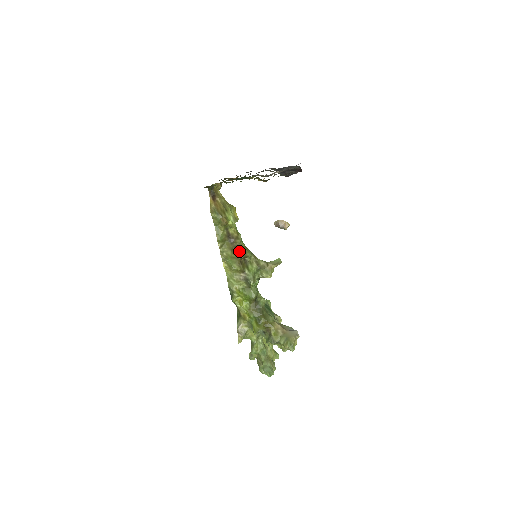
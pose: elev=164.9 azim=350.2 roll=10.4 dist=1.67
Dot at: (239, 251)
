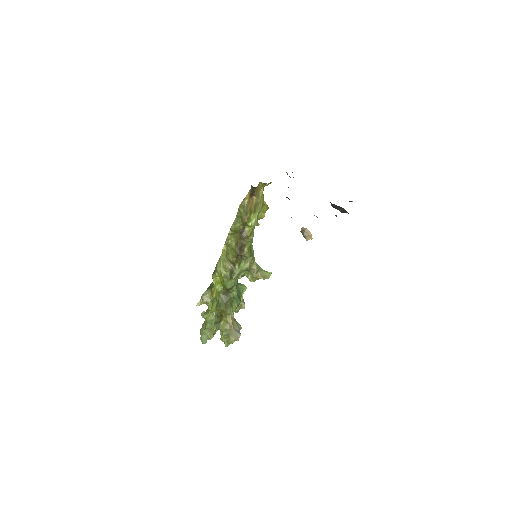
Dot at: (241, 248)
